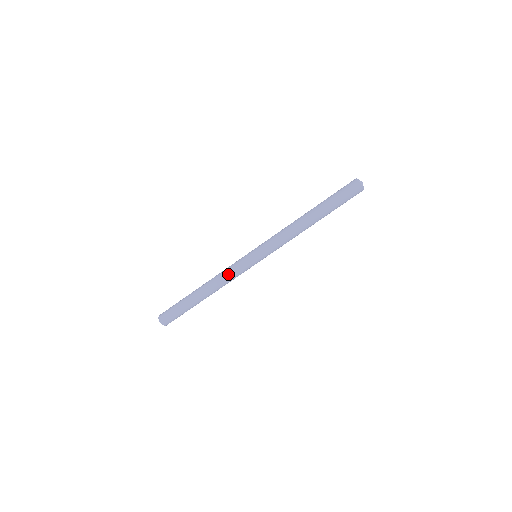
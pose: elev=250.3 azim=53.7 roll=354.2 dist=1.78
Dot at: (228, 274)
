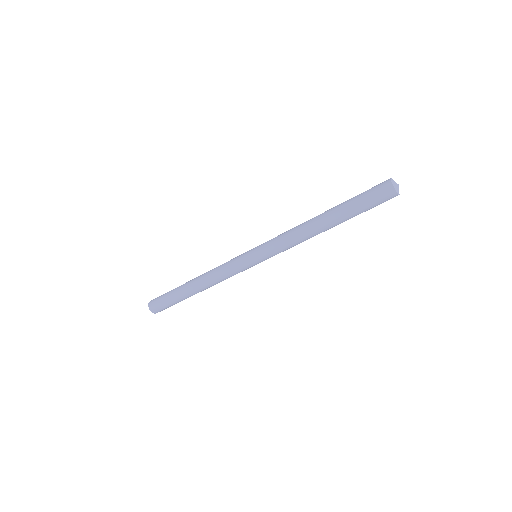
Dot at: (222, 273)
